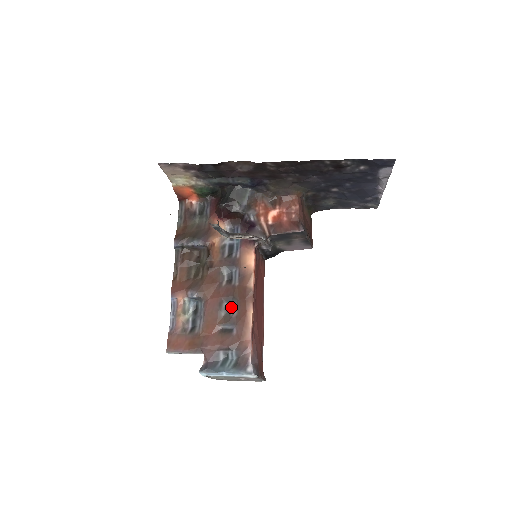
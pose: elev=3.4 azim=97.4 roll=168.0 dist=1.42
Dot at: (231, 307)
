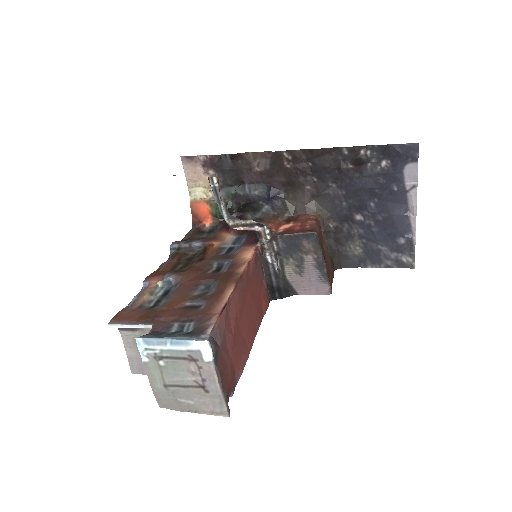
Dot at: (209, 290)
